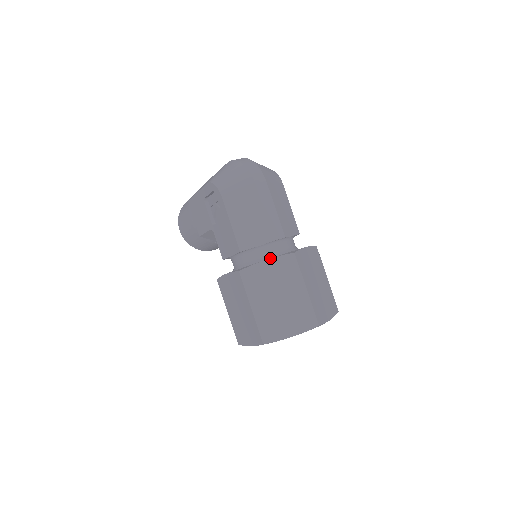
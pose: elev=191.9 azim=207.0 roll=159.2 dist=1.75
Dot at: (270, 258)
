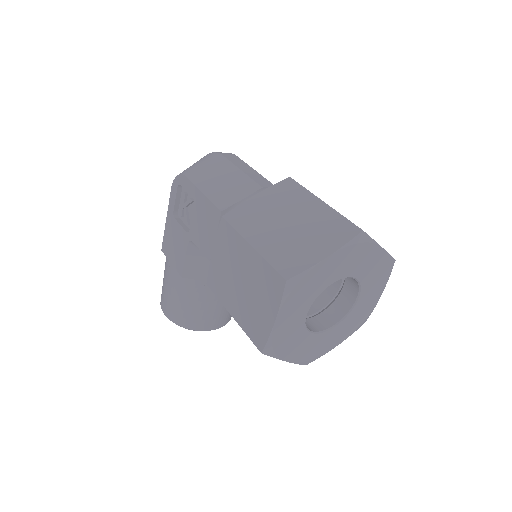
Dot at: (260, 192)
